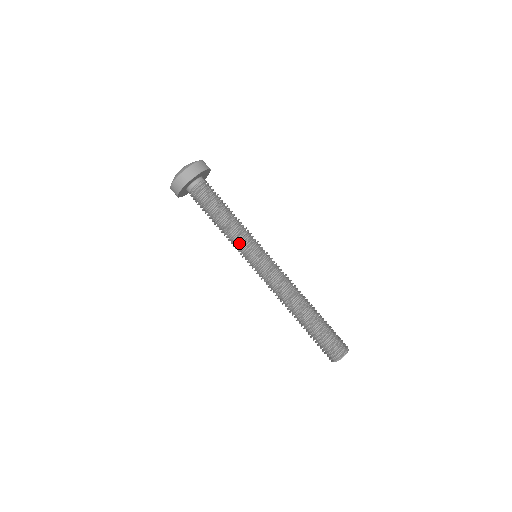
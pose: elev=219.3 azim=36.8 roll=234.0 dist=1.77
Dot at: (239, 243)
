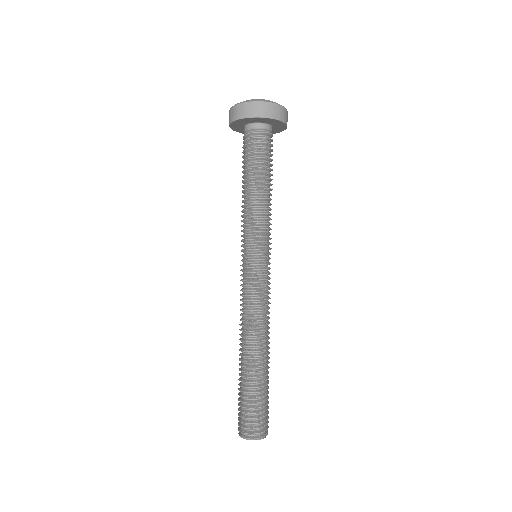
Dot at: (260, 227)
